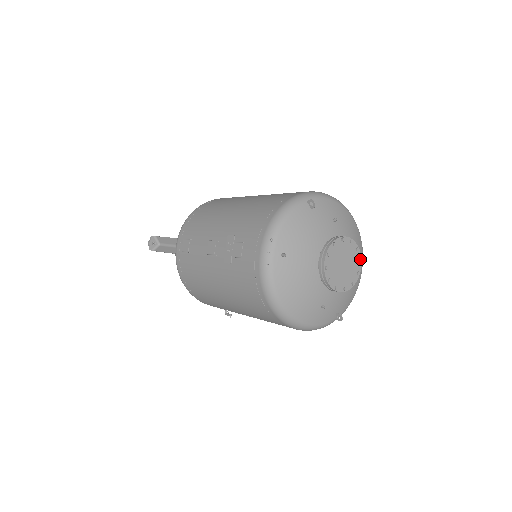
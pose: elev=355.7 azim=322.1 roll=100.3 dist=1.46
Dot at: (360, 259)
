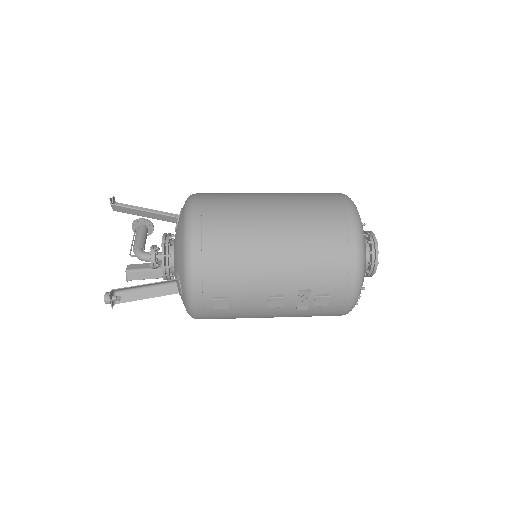
Dot at: occluded
